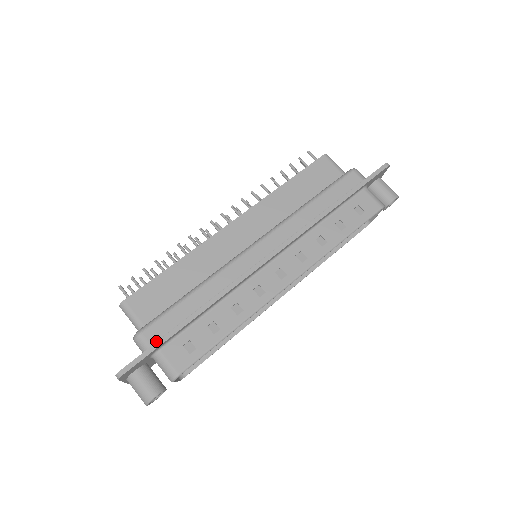
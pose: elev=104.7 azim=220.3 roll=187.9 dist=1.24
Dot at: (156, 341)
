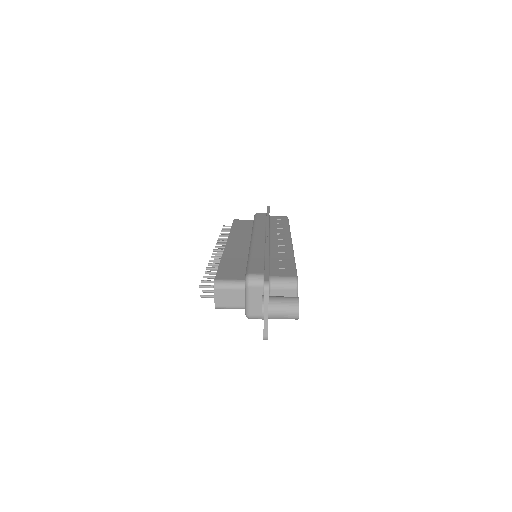
Dot at: (263, 272)
